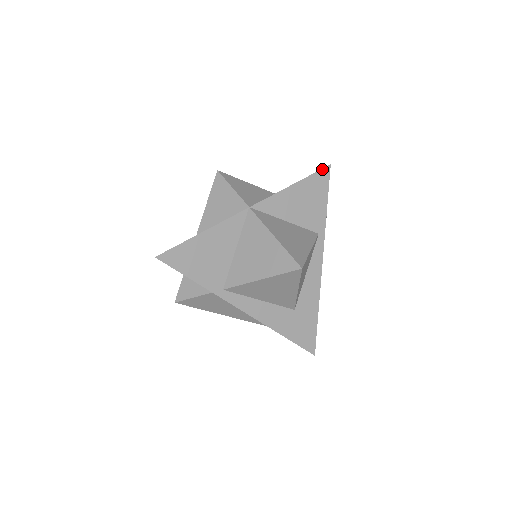
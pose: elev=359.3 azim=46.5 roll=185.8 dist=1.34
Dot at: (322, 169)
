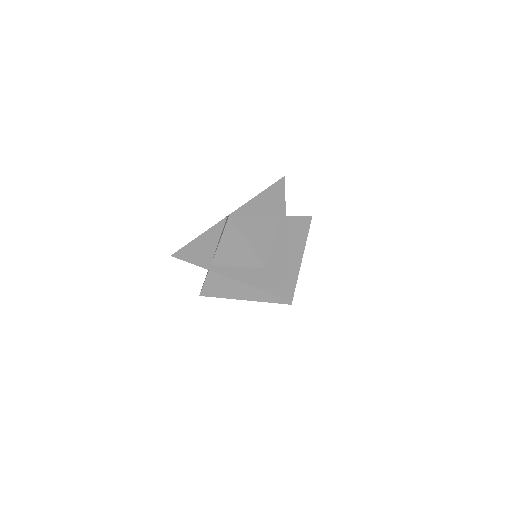
Dot at: (278, 181)
